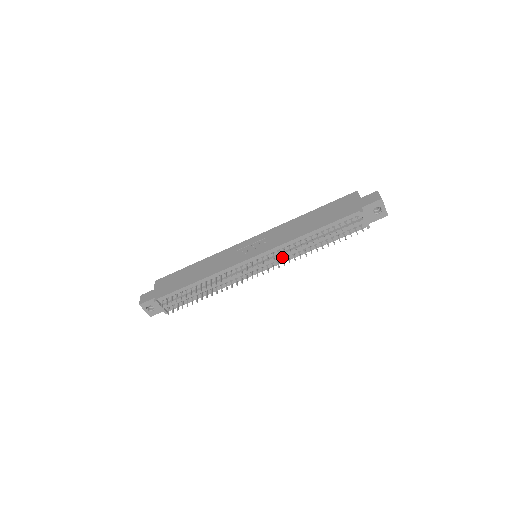
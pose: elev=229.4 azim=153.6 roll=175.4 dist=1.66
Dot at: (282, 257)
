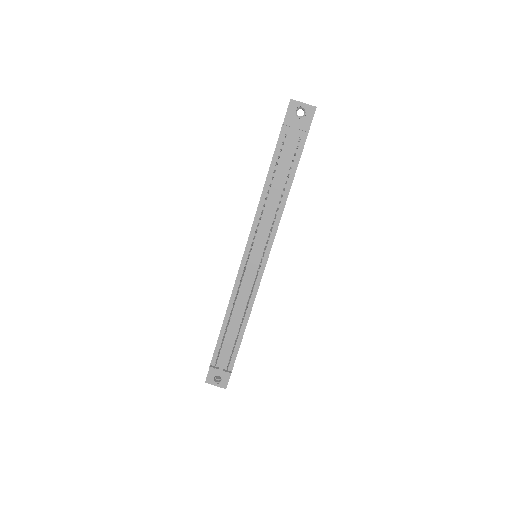
Dot at: (265, 234)
